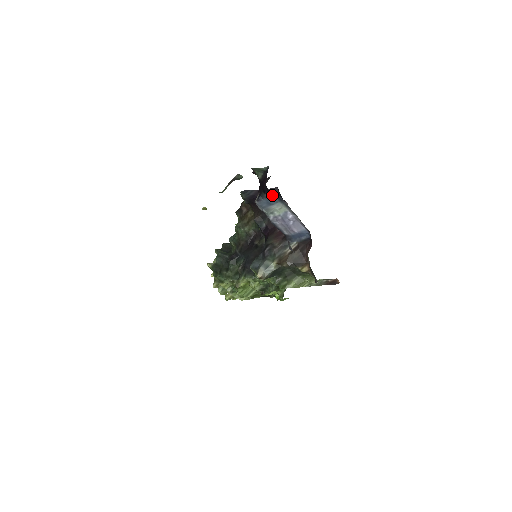
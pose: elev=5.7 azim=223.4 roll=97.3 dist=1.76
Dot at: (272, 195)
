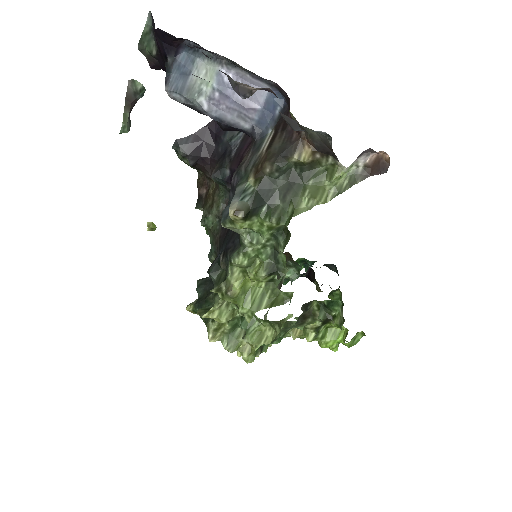
Dot at: occluded
